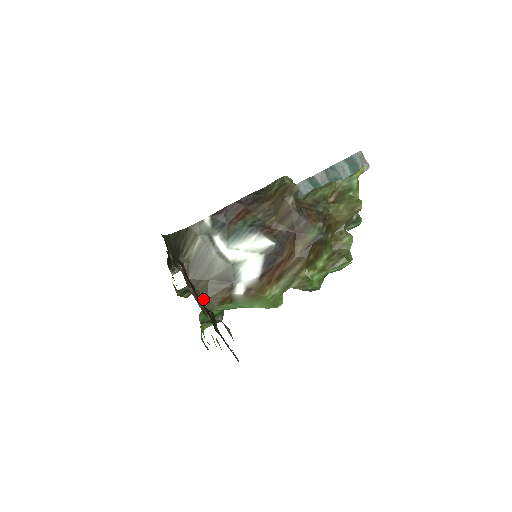
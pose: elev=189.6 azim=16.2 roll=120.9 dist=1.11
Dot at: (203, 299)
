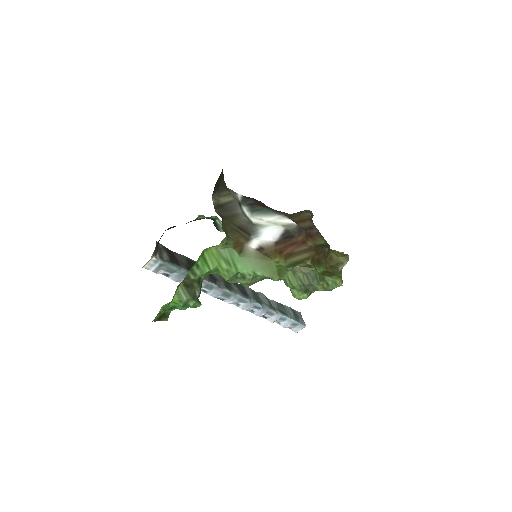
Dot at: (224, 227)
